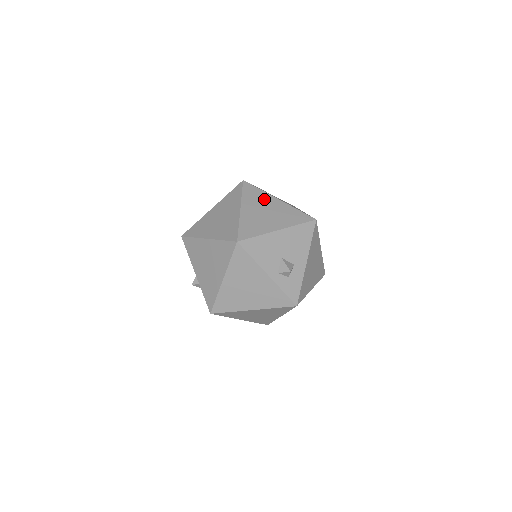
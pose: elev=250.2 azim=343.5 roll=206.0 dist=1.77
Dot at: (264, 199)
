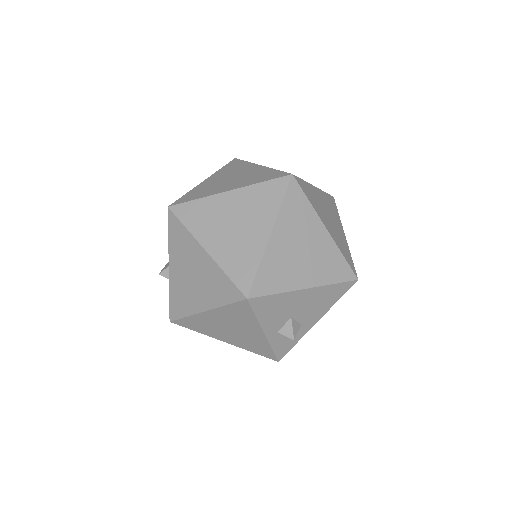
Dot at: (308, 223)
